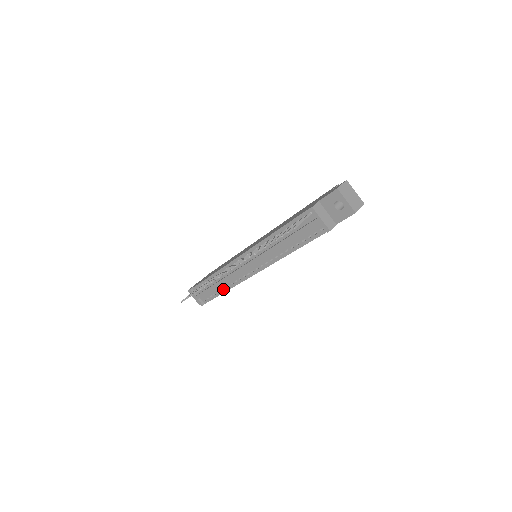
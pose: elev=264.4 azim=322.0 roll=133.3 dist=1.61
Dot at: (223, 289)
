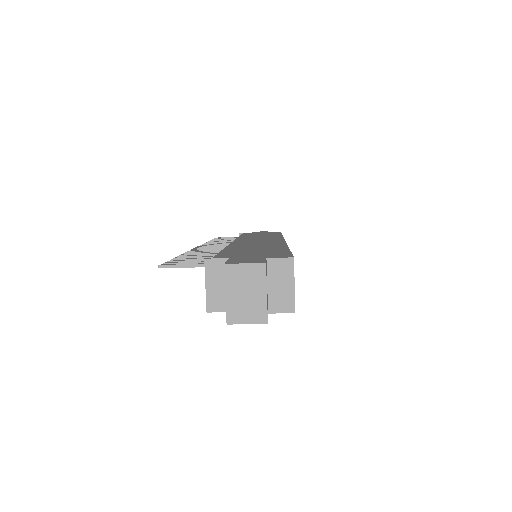
Dot at: occluded
